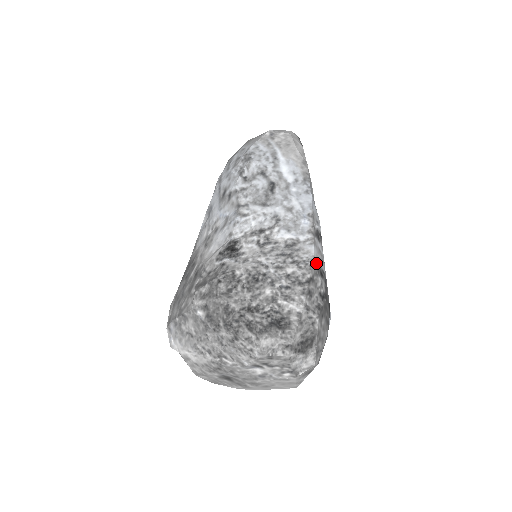
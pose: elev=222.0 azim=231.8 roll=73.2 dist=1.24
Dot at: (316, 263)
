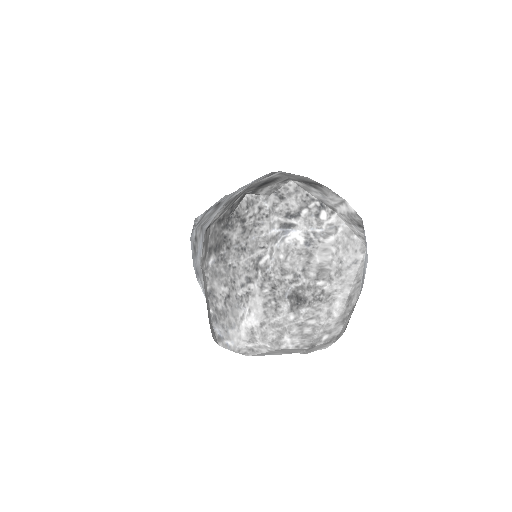
Dot at: occluded
